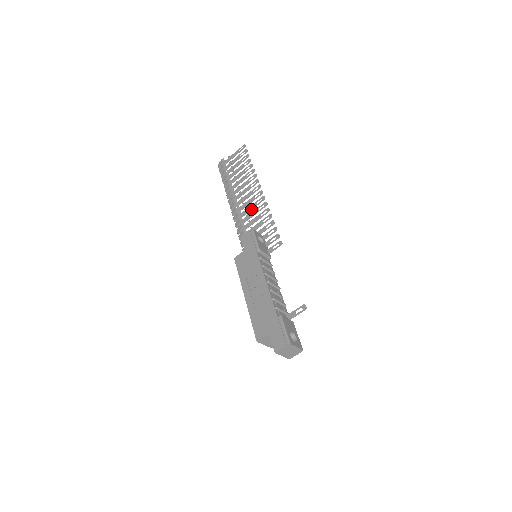
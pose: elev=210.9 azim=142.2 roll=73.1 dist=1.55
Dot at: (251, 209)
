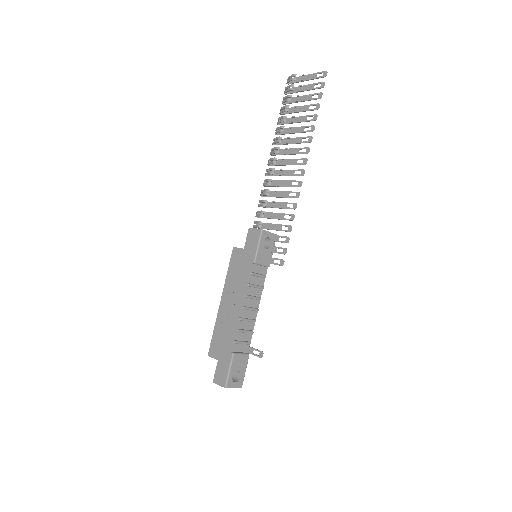
Dot at: (283, 186)
